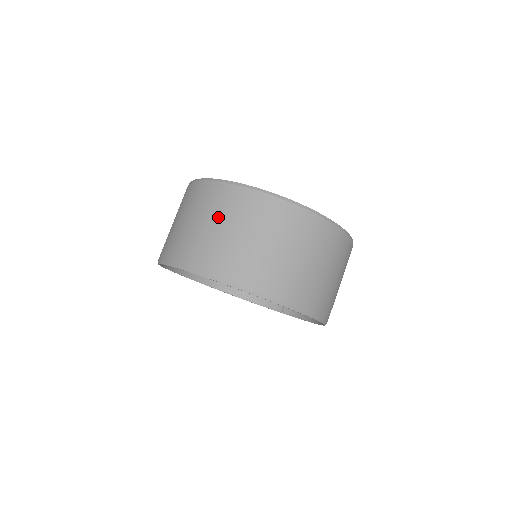
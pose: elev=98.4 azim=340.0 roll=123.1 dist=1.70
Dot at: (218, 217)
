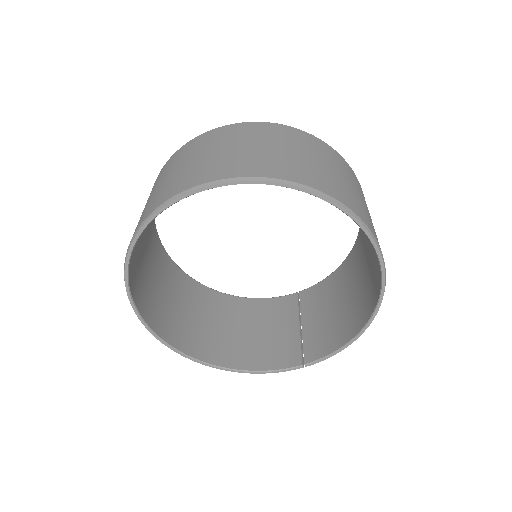
Dot at: (214, 146)
